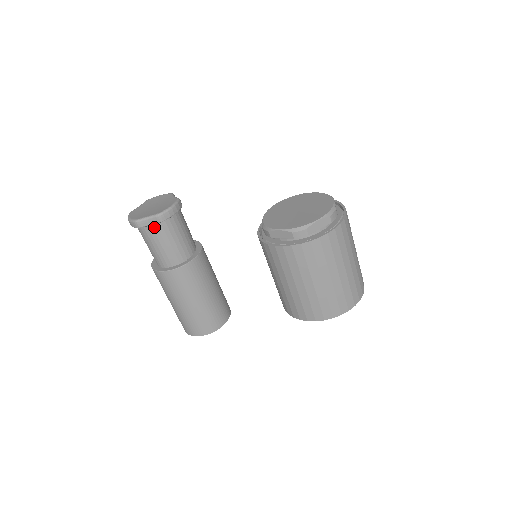
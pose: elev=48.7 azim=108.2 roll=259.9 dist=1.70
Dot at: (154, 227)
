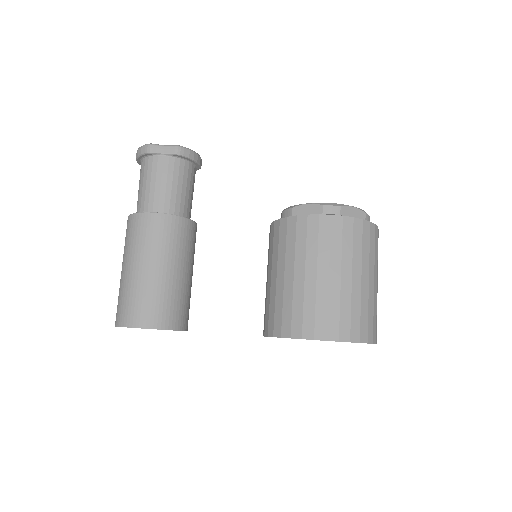
Dot at: (165, 159)
